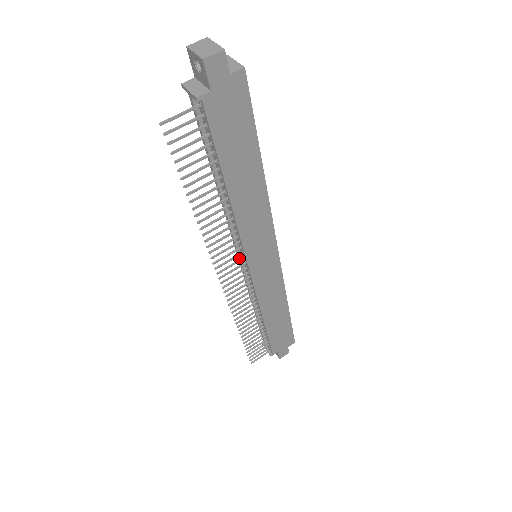
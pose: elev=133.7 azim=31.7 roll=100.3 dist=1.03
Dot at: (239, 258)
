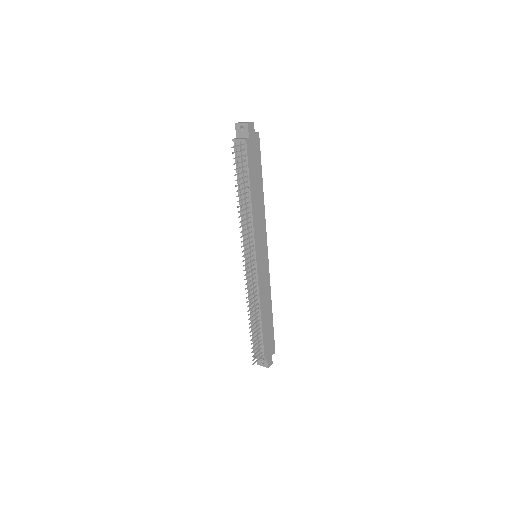
Dot at: occluded
